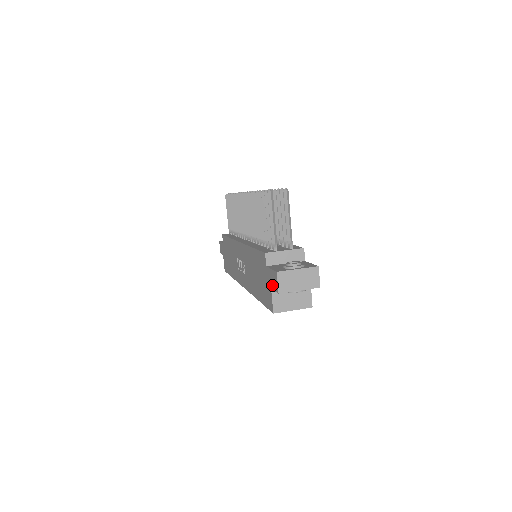
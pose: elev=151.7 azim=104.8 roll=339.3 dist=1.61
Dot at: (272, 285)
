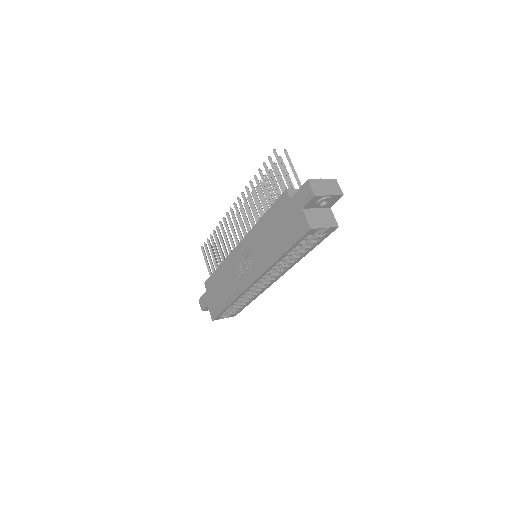
Dot at: (303, 202)
